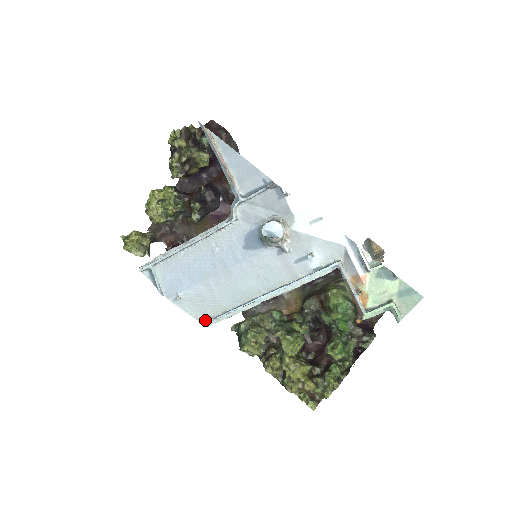
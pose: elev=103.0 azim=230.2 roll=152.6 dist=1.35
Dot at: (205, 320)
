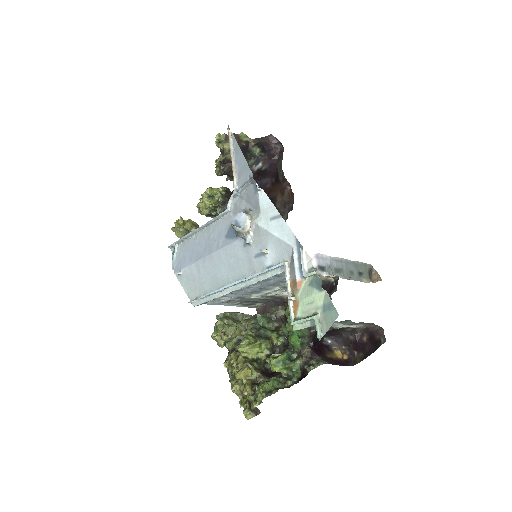
Dot at: (193, 299)
